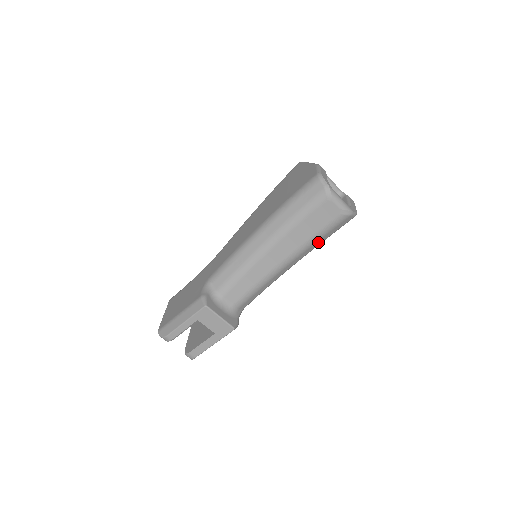
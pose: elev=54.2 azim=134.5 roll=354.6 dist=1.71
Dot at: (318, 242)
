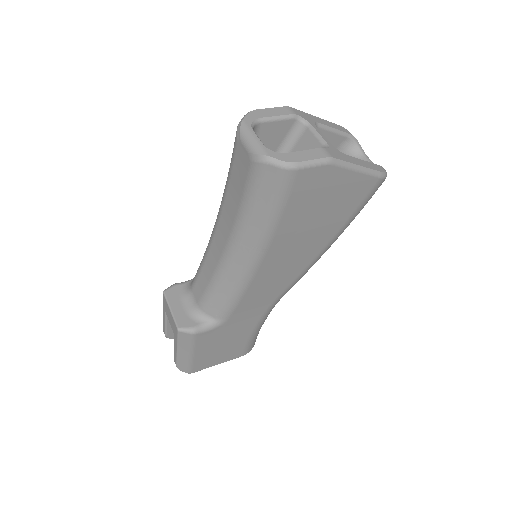
Dot at: (256, 218)
